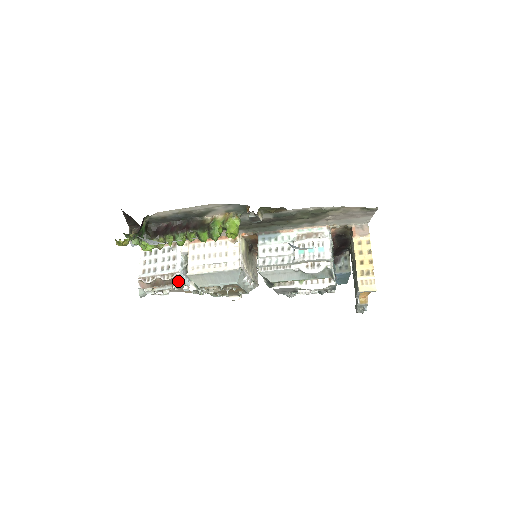
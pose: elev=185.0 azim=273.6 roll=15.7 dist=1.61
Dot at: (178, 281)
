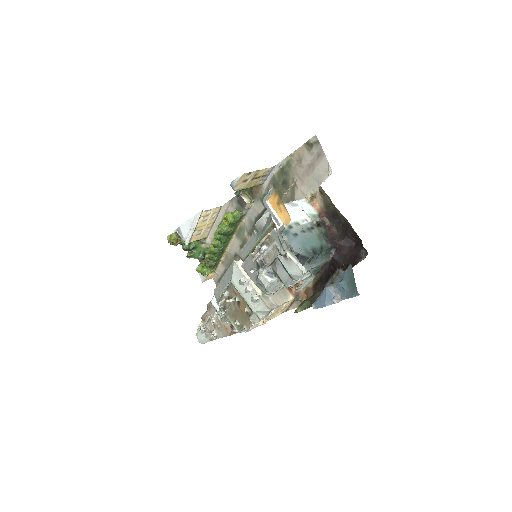
Dot at: (211, 303)
